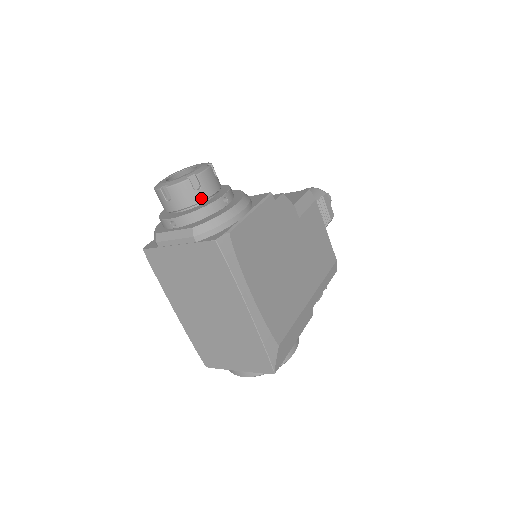
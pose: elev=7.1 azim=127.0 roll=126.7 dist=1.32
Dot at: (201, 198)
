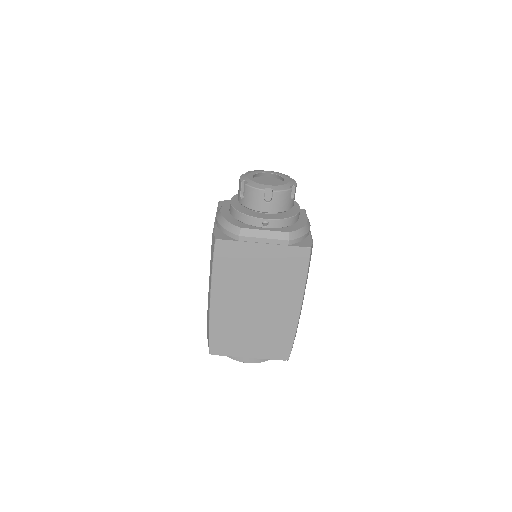
Dot at: (290, 207)
